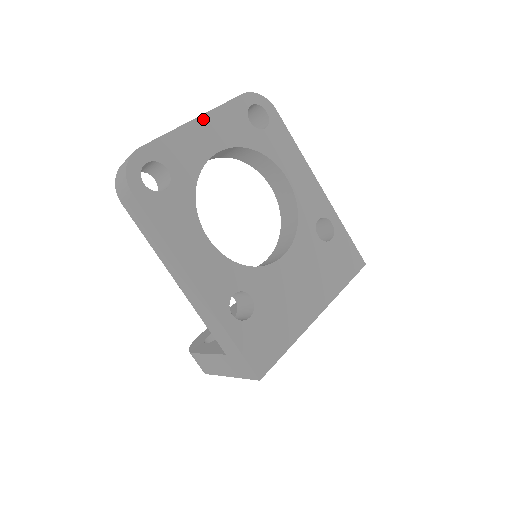
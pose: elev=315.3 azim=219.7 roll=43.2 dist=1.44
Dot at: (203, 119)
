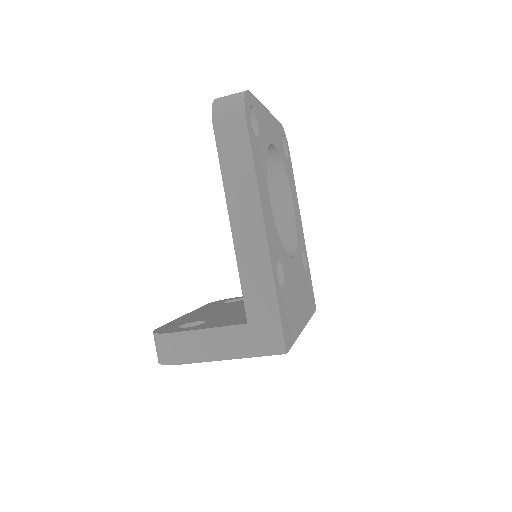
Dot at: (269, 115)
